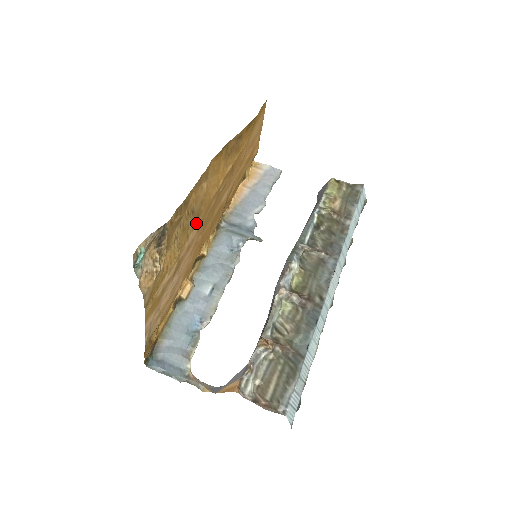
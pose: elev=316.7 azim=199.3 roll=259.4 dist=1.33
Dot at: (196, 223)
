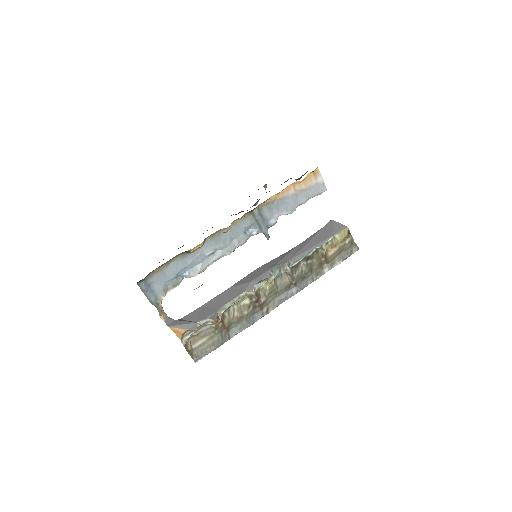
Dot at: occluded
